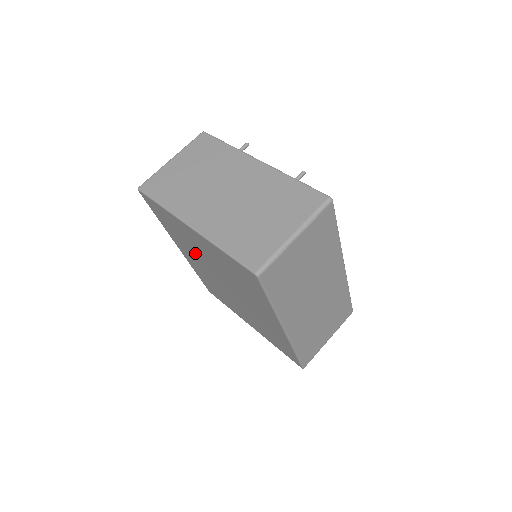
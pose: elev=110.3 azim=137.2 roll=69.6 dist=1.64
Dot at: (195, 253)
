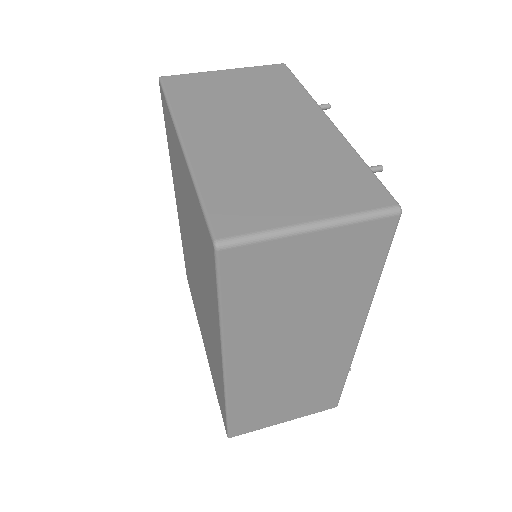
Dot at: (182, 203)
